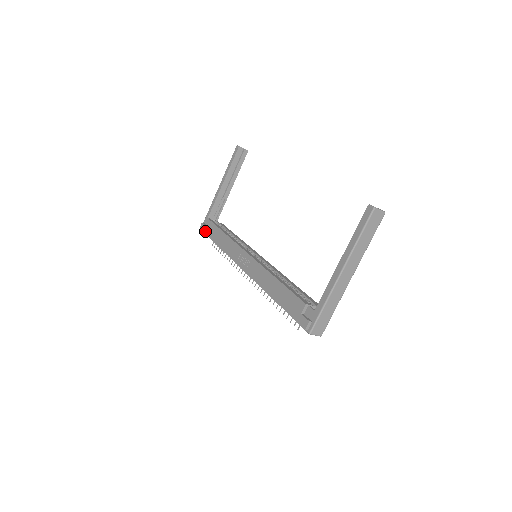
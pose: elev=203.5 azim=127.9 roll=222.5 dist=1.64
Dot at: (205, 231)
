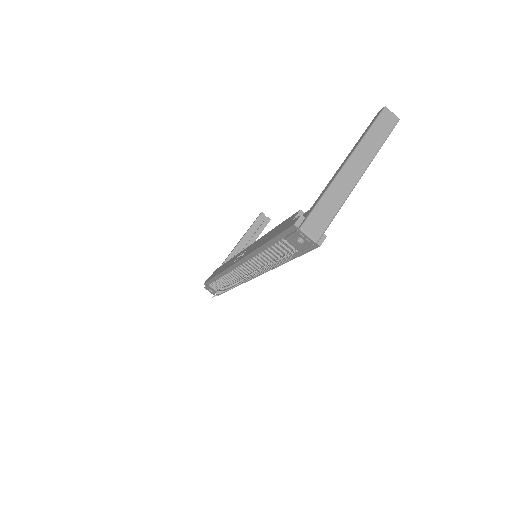
Dot at: (208, 279)
